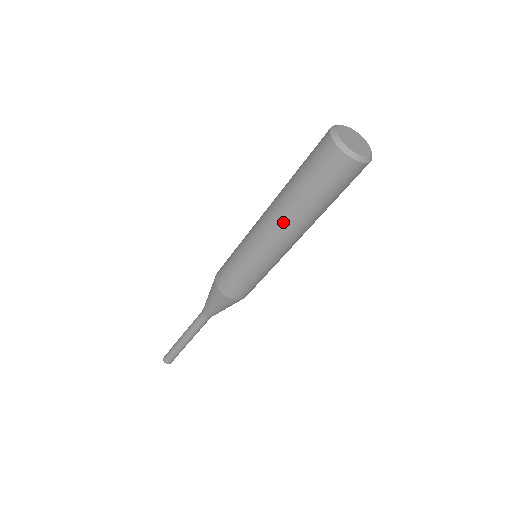
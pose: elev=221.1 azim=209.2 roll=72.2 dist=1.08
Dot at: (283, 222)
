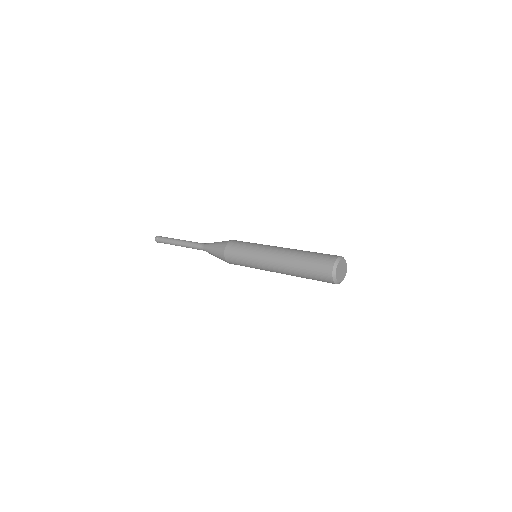
Dot at: (283, 266)
